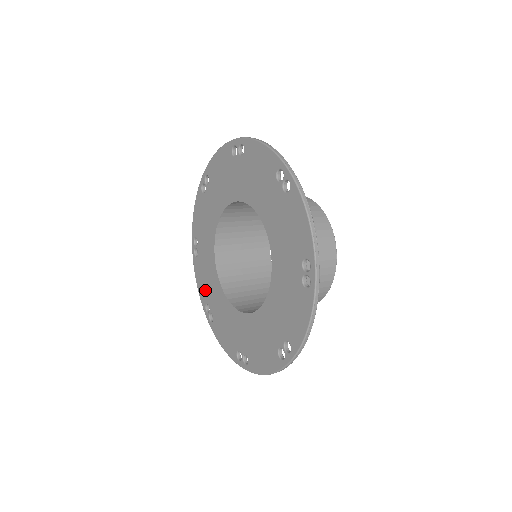
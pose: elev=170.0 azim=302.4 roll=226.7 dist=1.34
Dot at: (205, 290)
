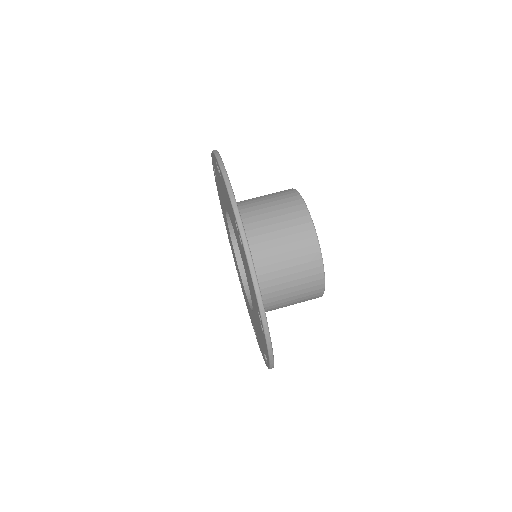
Dot at: (216, 173)
